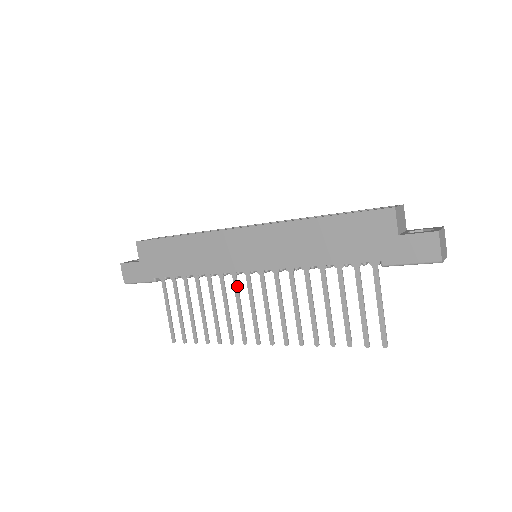
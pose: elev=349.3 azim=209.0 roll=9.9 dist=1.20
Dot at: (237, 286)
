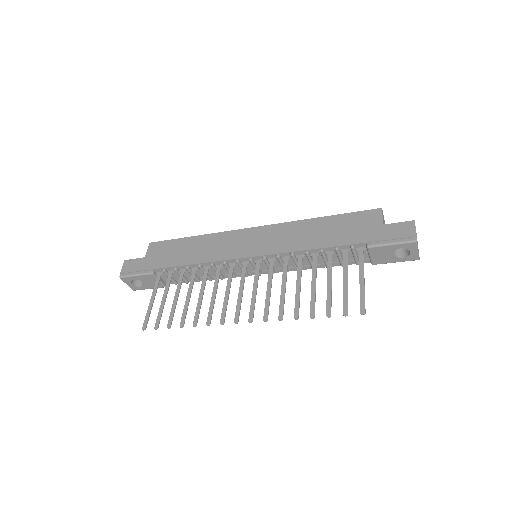
Dot at: (232, 274)
